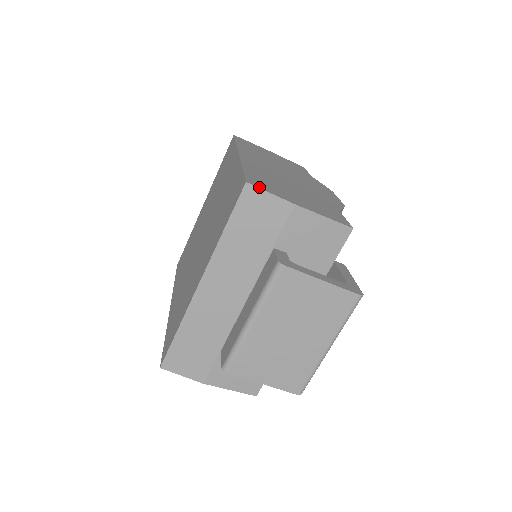
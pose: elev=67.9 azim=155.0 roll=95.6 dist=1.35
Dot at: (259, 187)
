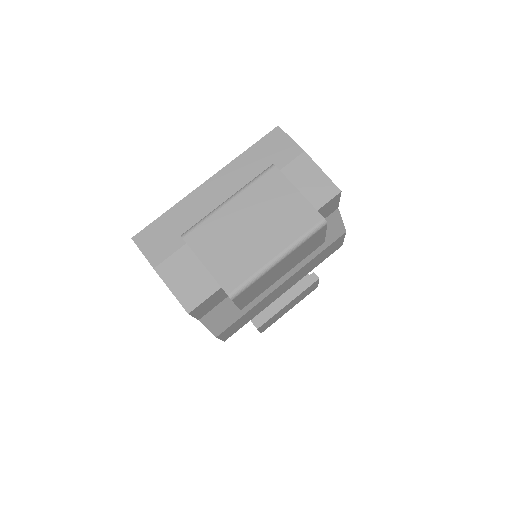
Dot at: (285, 133)
